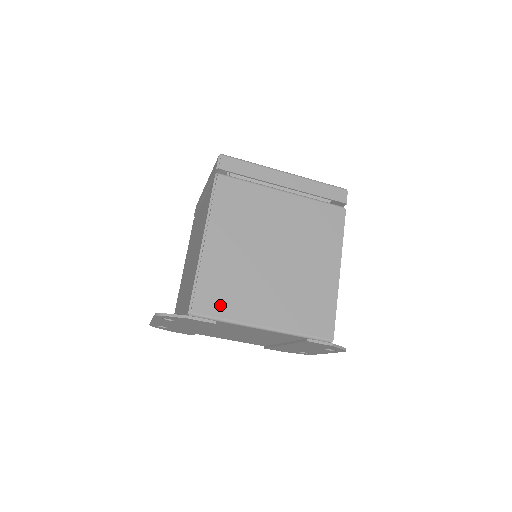
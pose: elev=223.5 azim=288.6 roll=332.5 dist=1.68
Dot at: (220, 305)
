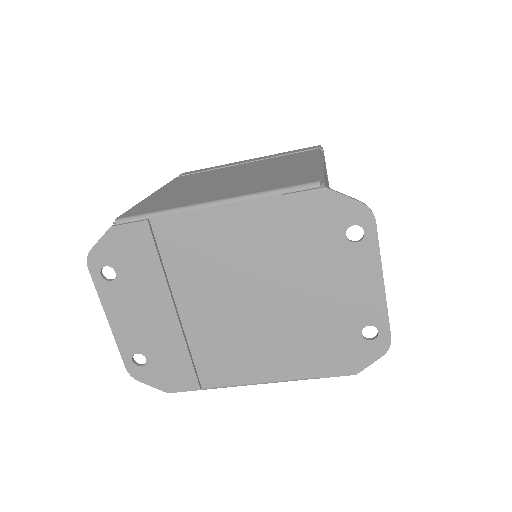
Dot at: (155, 208)
